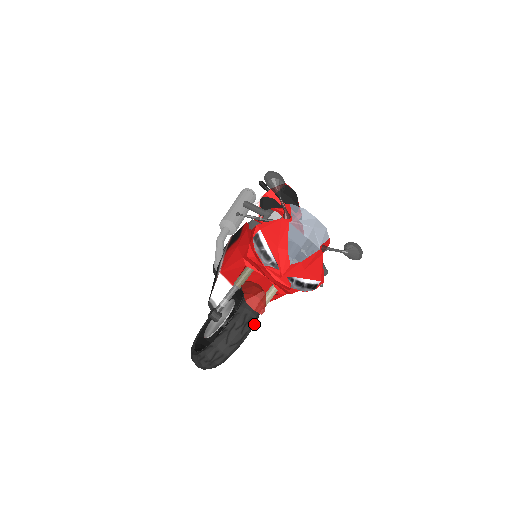
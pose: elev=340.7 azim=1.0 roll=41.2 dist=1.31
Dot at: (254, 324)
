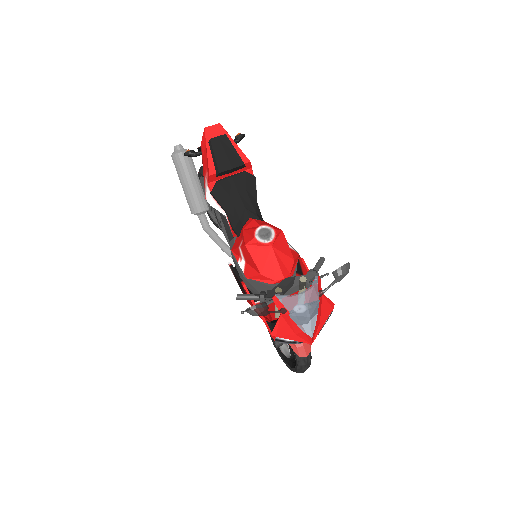
Dot at: (310, 353)
